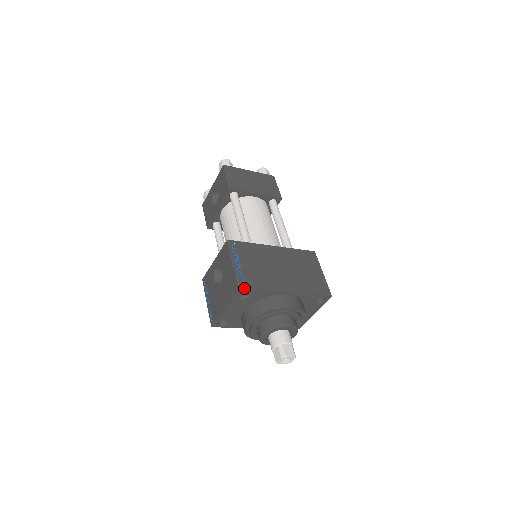
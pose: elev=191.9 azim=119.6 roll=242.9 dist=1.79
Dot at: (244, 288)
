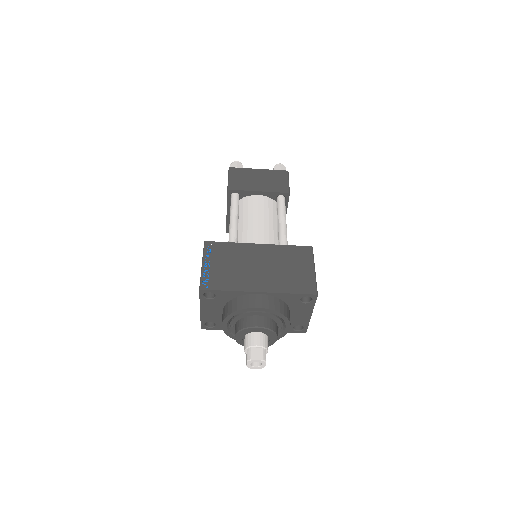
Dot at: (205, 288)
